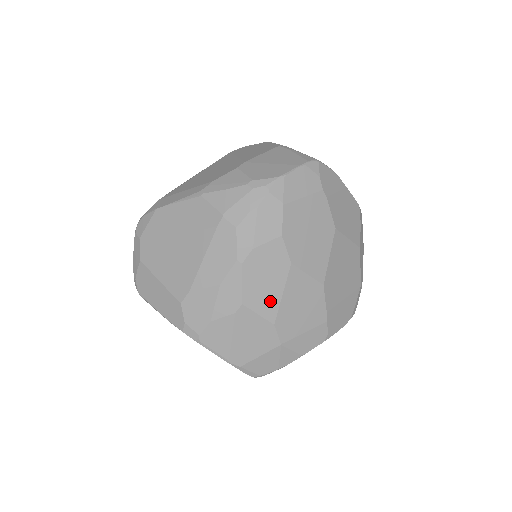
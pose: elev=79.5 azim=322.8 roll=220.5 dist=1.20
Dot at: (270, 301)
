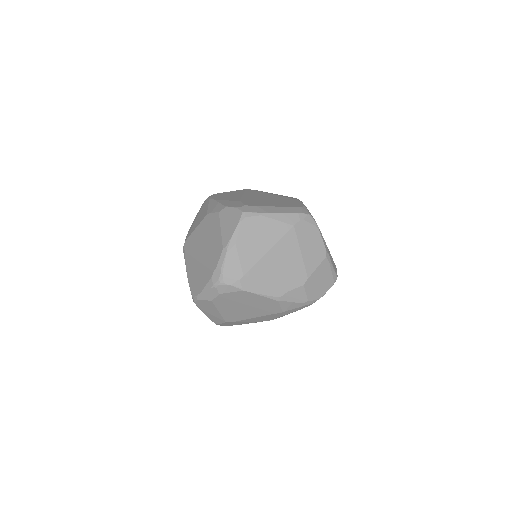
Dot at: occluded
